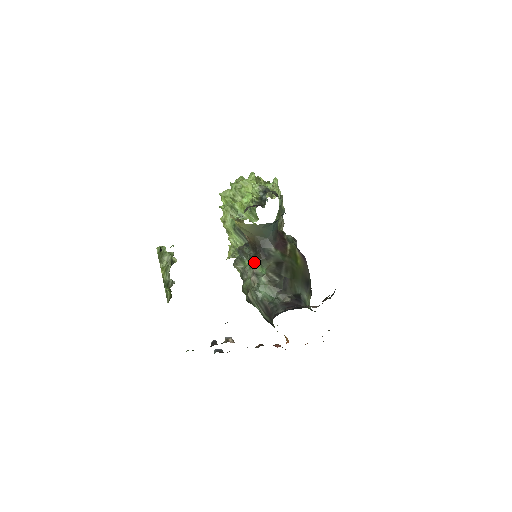
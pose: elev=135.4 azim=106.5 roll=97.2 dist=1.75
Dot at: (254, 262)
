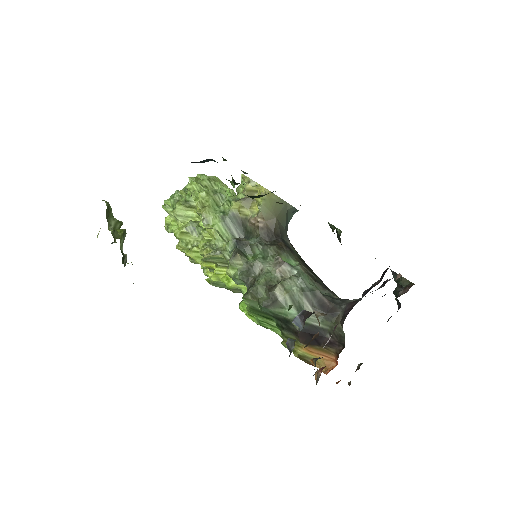
Dot at: (276, 251)
